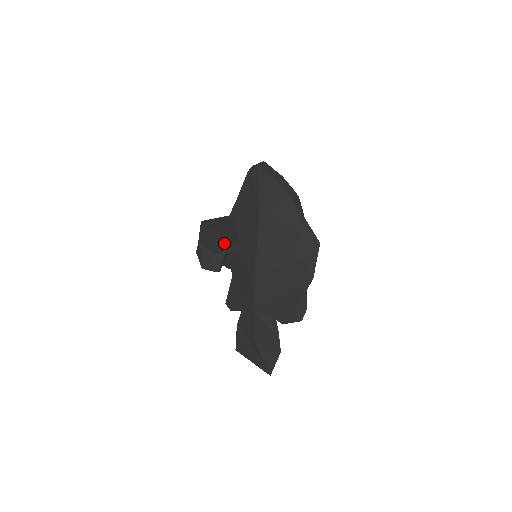
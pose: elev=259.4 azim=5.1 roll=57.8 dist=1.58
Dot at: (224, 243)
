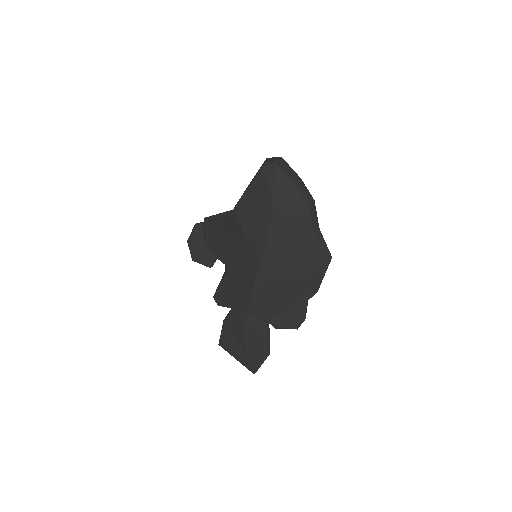
Dot at: (233, 250)
